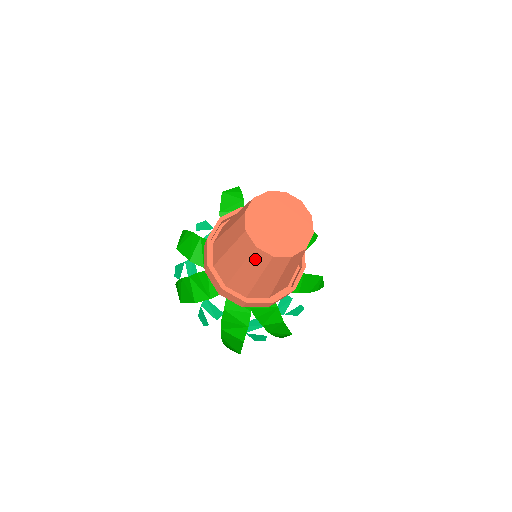
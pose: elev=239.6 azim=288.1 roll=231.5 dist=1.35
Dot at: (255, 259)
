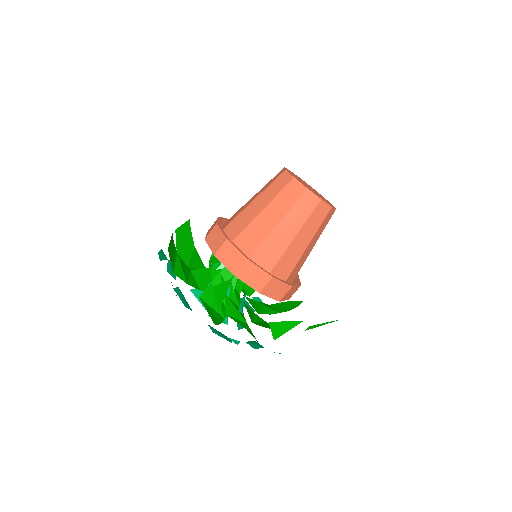
Dot at: (285, 195)
